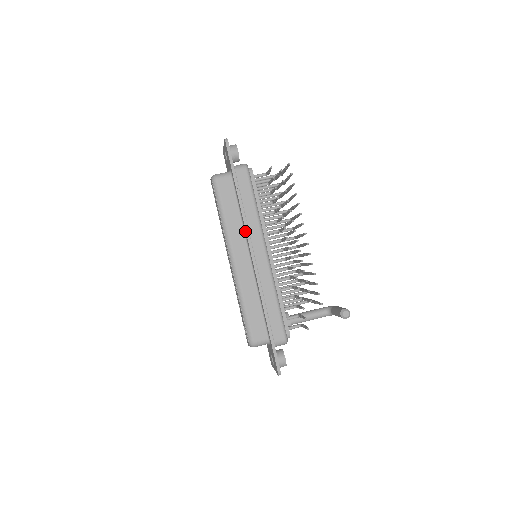
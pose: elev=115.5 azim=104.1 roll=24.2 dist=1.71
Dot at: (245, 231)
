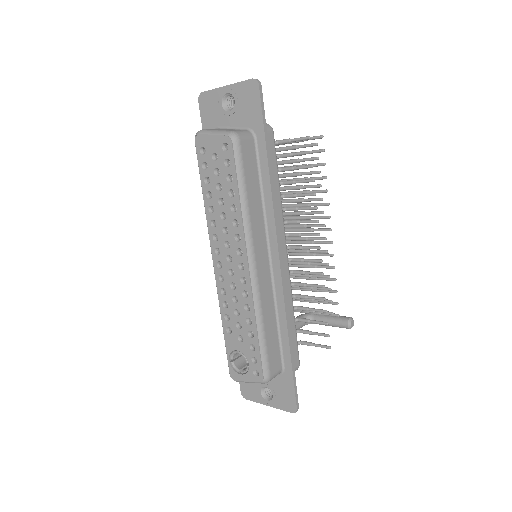
Dot at: (271, 223)
